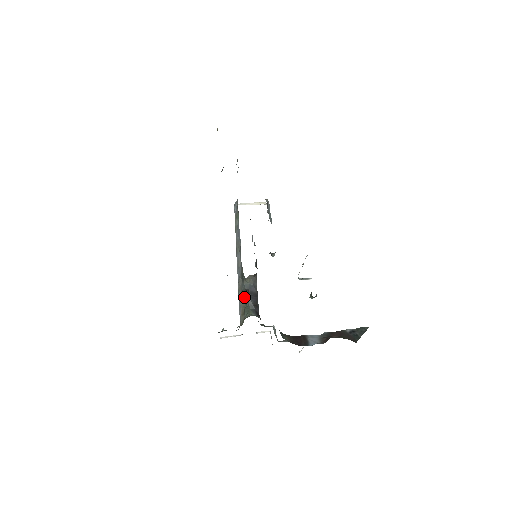
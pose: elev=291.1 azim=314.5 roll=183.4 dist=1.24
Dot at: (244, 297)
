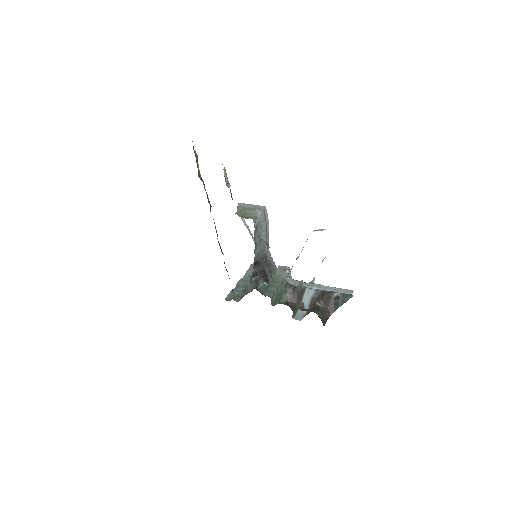
Dot at: occluded
